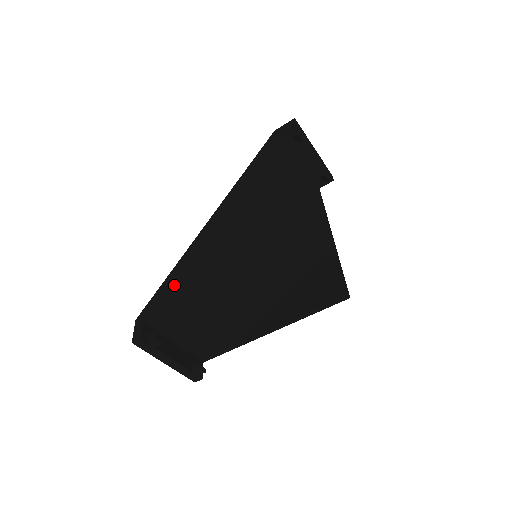
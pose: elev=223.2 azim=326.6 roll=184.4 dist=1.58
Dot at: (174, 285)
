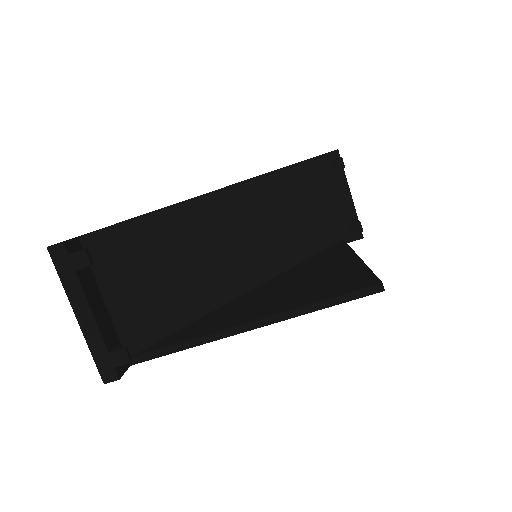
Dot at: (142, 222)
